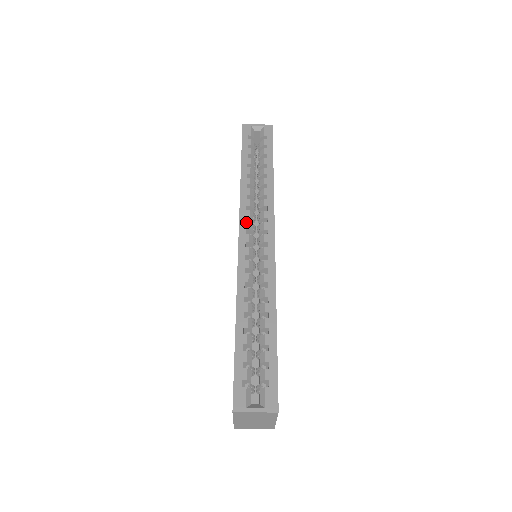
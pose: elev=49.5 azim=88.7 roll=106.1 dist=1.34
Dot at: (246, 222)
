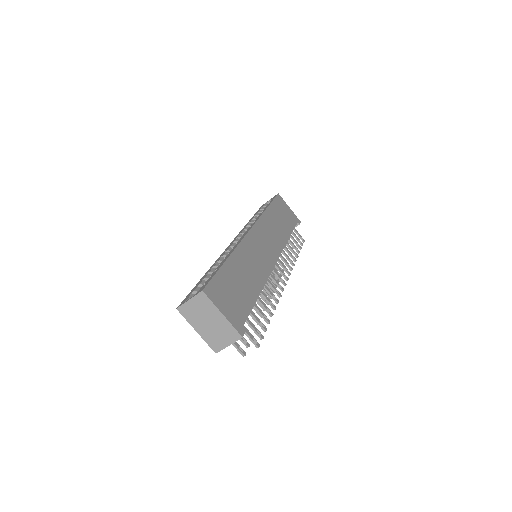
Dot at: occluded
